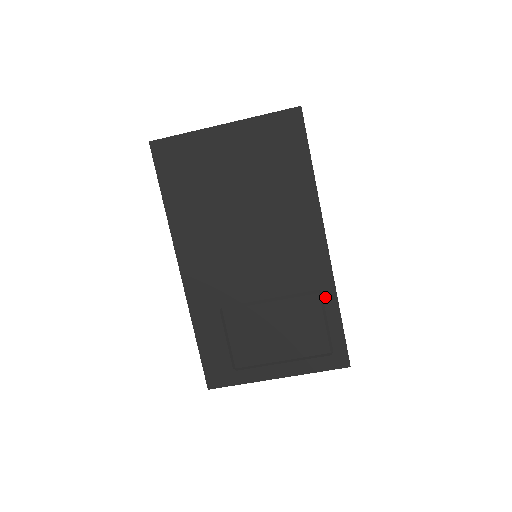
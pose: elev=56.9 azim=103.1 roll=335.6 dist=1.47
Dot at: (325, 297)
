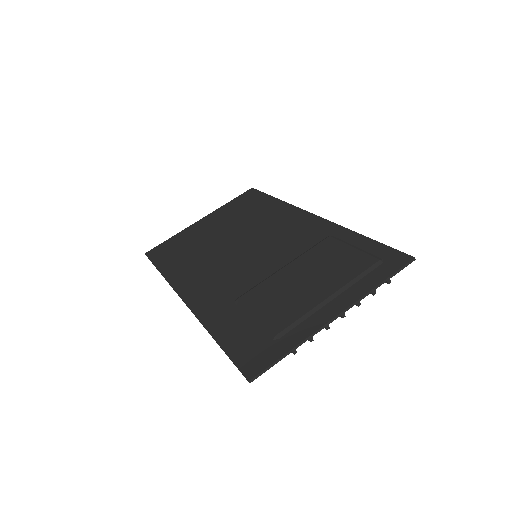
Dot at: (338, 236)
